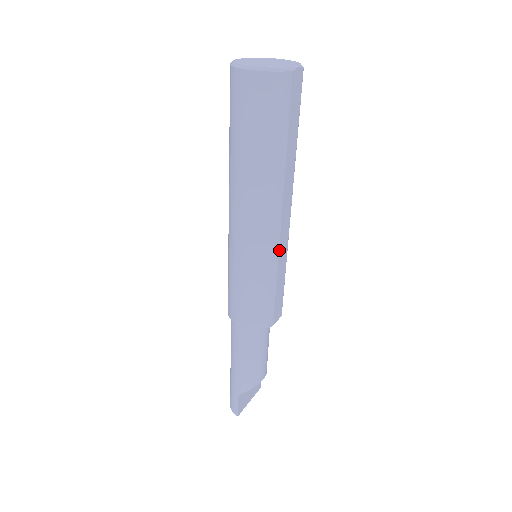
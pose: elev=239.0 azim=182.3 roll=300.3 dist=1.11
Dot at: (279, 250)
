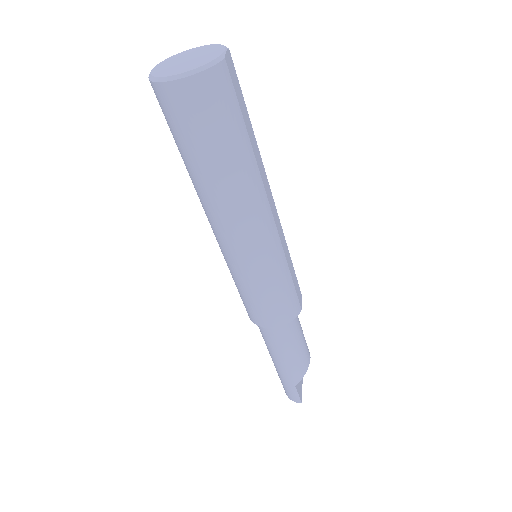
Dot at: (280, 240)
